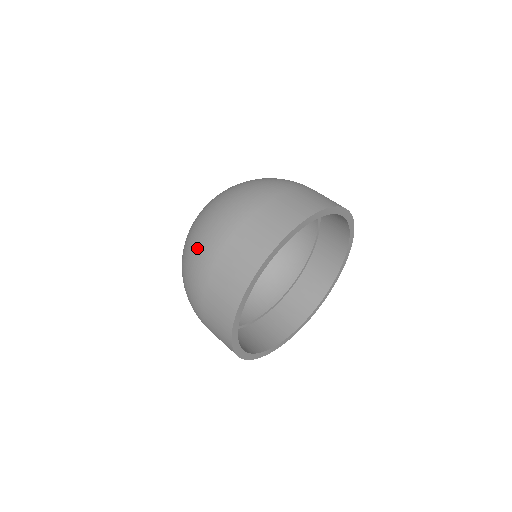
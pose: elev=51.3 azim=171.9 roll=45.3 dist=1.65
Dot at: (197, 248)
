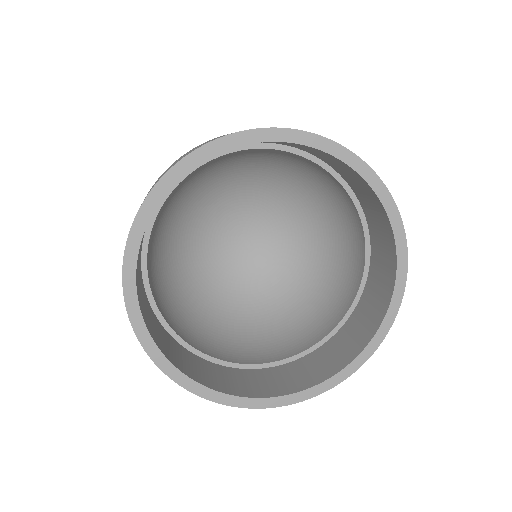
Dot at: occluded
